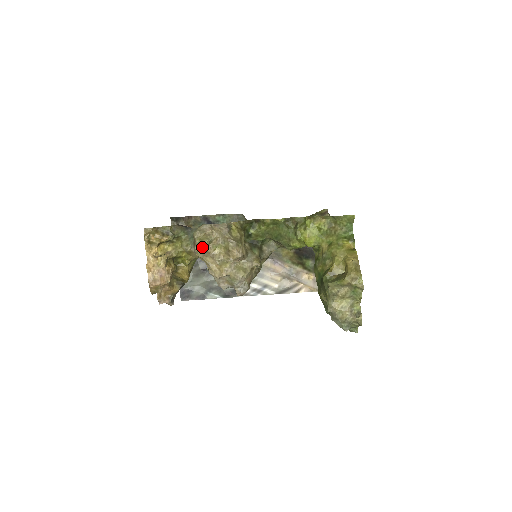
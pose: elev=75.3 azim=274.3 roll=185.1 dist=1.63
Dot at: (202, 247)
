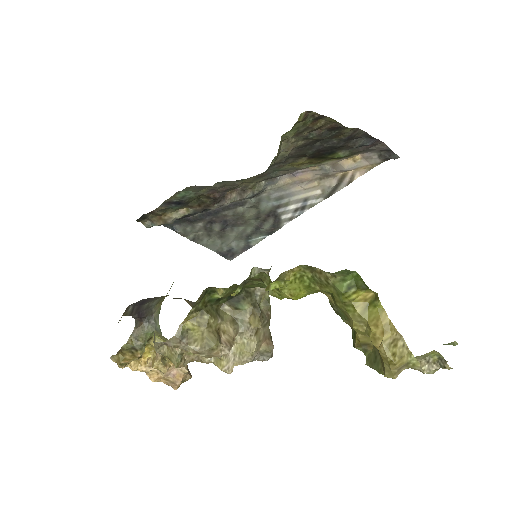
Dot at: (178, 367)
